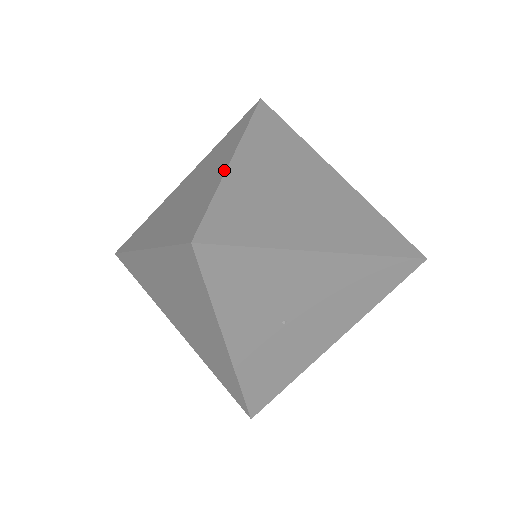
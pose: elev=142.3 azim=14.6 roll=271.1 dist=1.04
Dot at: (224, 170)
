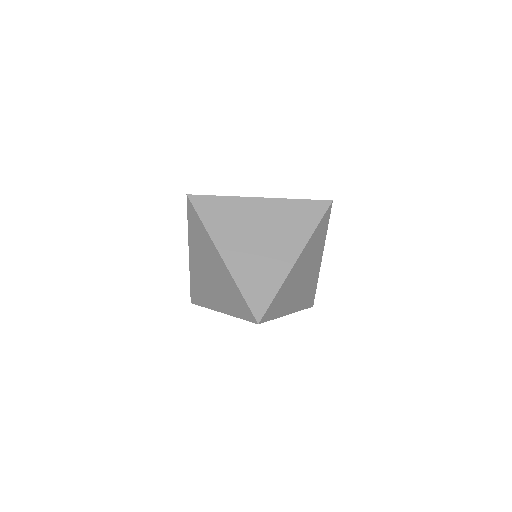
Dot at: (289, 270)
